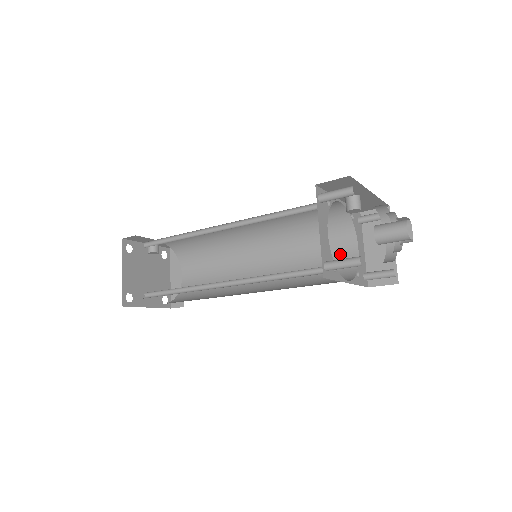
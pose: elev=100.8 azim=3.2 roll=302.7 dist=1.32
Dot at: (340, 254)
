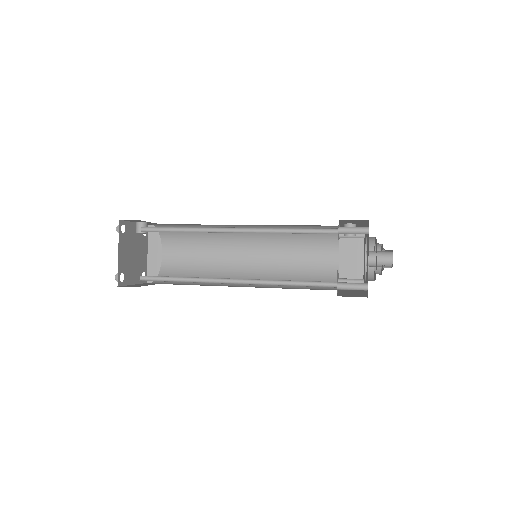
Dot at: (323, 261)
